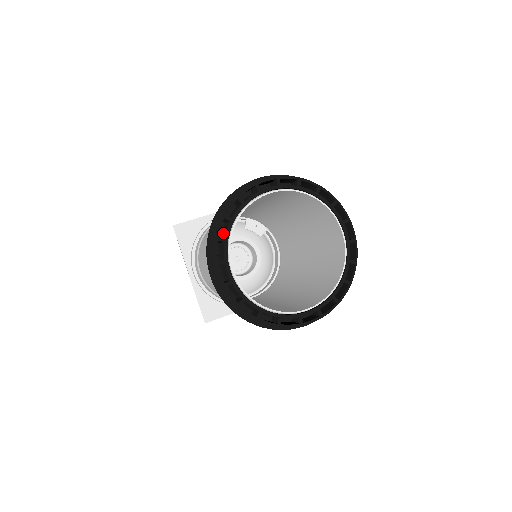
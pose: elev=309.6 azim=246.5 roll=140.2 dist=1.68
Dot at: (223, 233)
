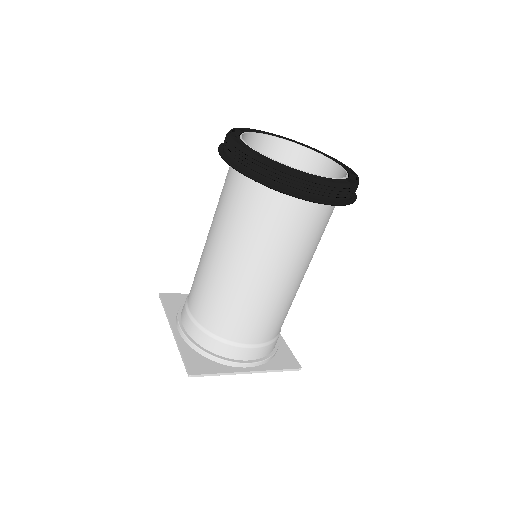
Dot at: occluded
